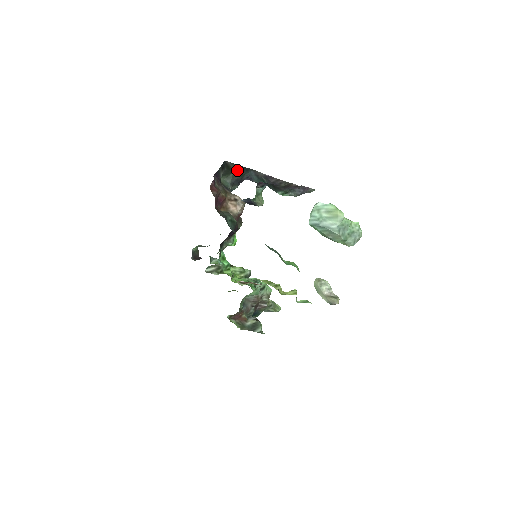
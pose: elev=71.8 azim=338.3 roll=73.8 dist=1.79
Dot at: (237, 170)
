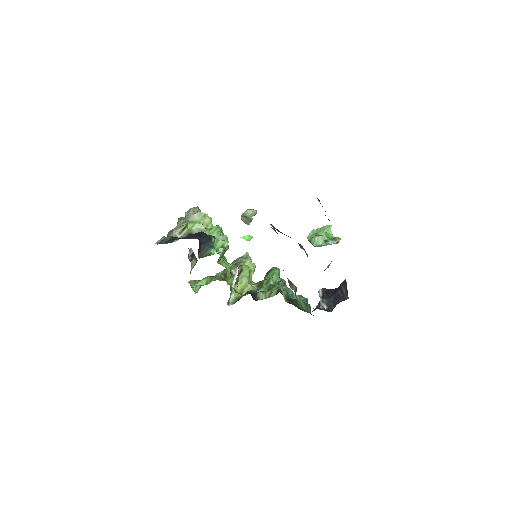
Dot at: occluded
